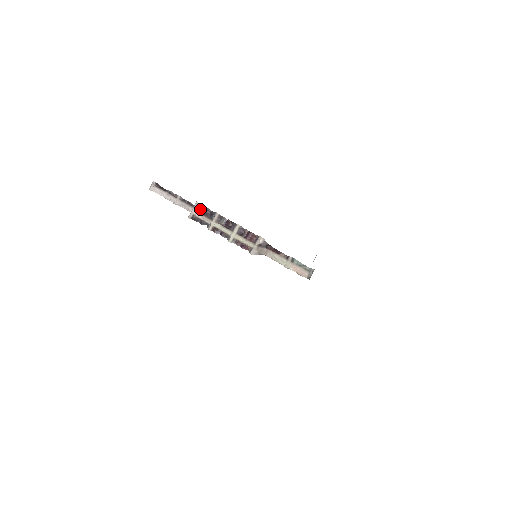
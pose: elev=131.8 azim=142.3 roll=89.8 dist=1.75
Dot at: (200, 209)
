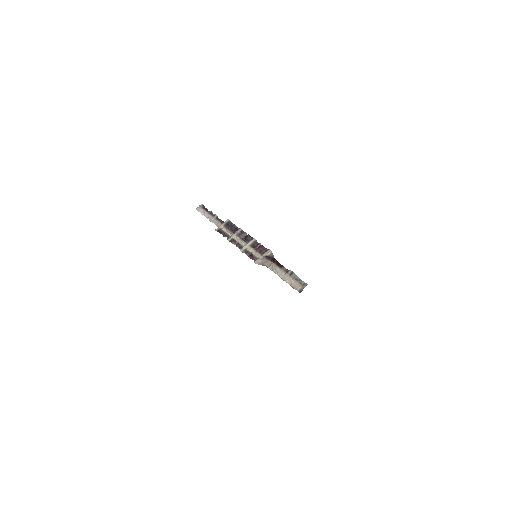
Dot at: (228, 225)
